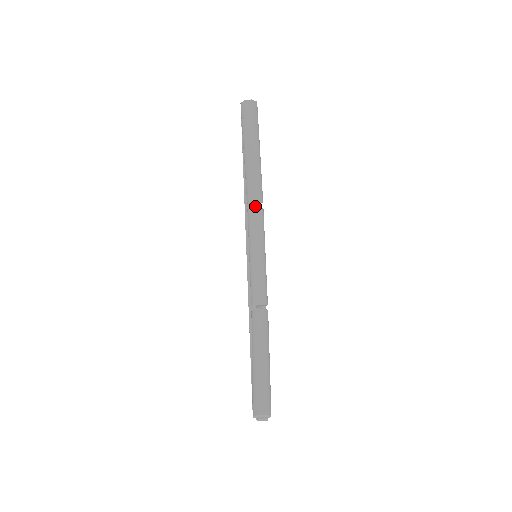
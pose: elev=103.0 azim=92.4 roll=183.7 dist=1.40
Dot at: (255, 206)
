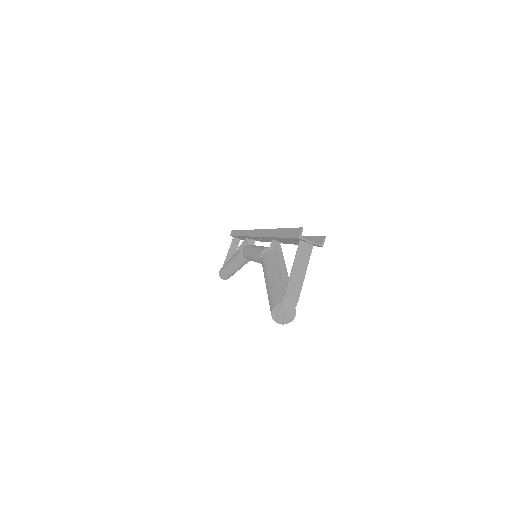
Dot at: occluded
